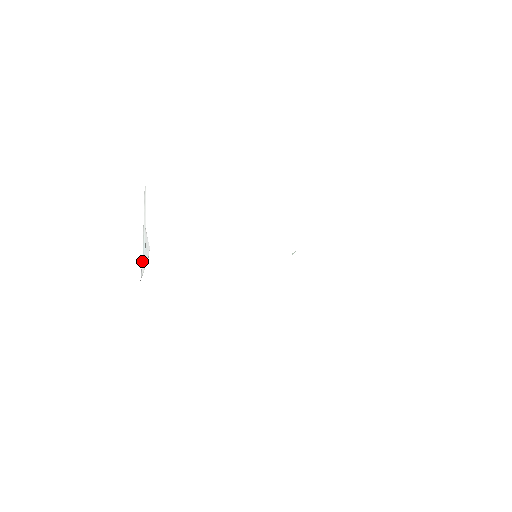
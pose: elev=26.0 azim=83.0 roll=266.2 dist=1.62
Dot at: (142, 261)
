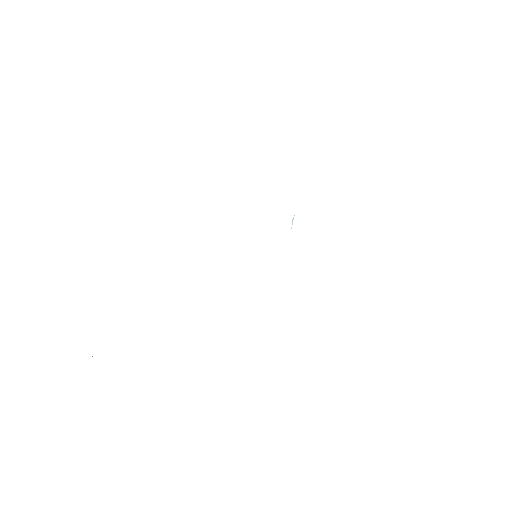
Dot at: occluded
